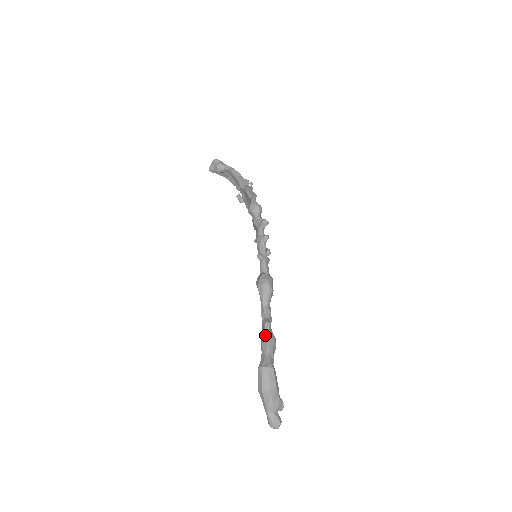
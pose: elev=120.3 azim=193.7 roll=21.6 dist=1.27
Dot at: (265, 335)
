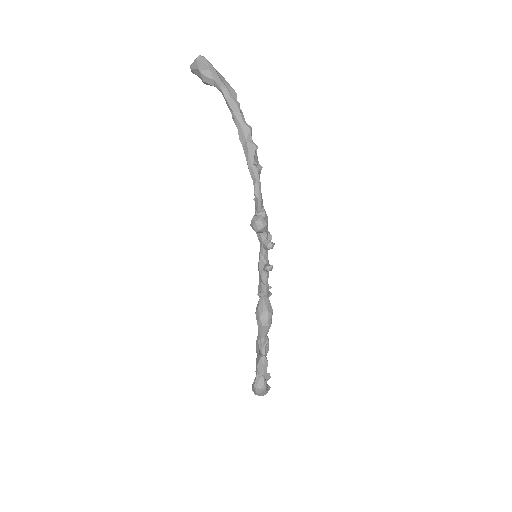
Dot at: (261, 361)
